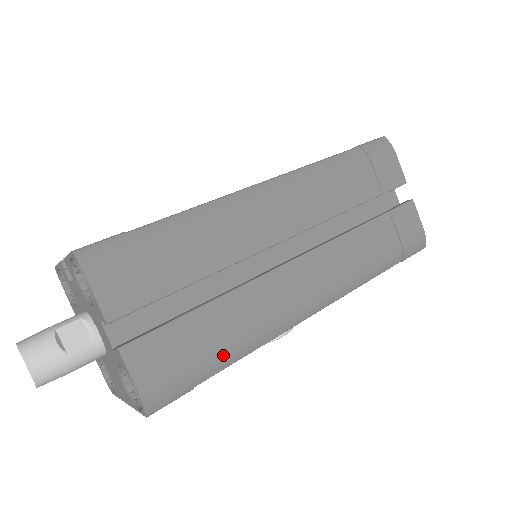
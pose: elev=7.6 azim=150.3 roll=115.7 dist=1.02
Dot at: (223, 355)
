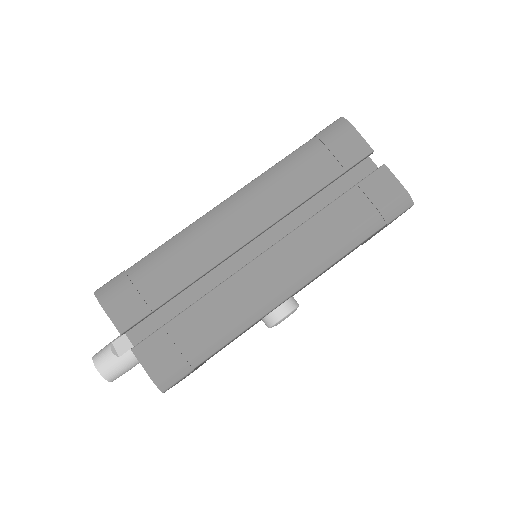
Dot at: (210, 342)
